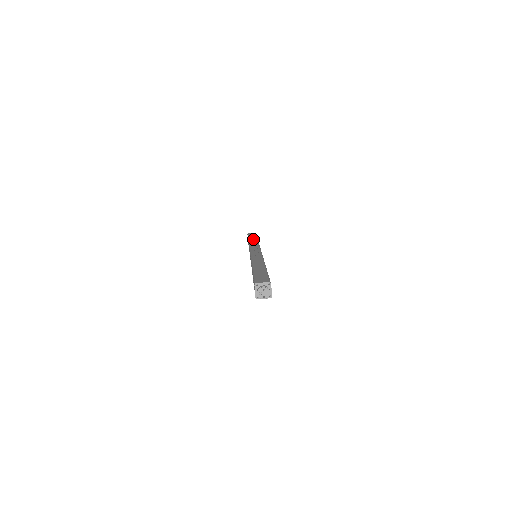
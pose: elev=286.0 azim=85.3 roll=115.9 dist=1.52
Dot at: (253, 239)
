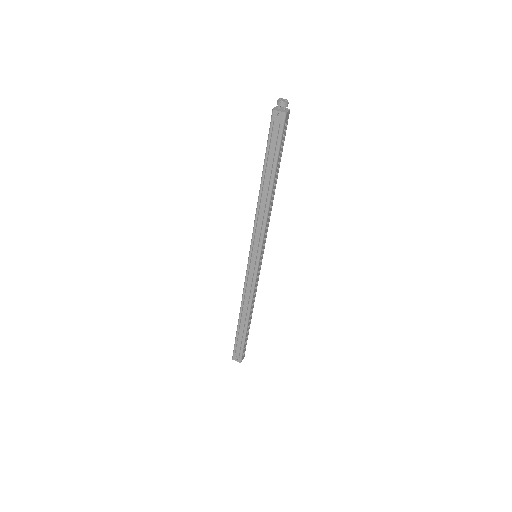
Dot at: occluded
